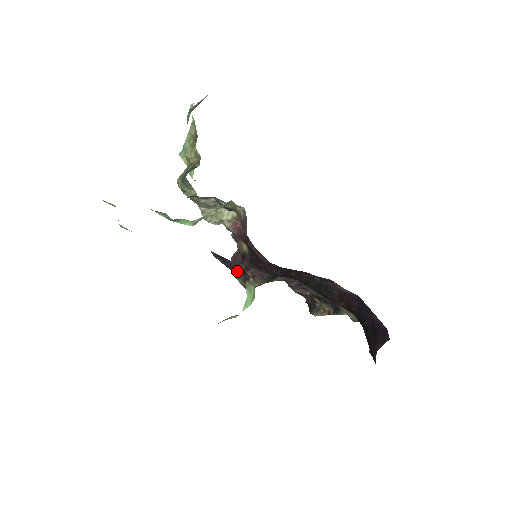
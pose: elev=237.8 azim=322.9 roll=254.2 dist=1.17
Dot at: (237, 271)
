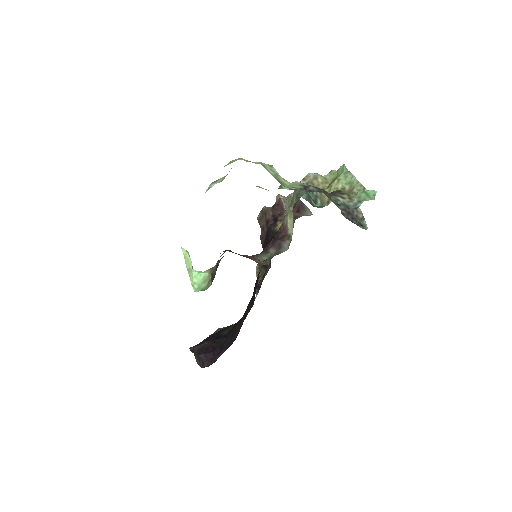
Dot at: occluded
